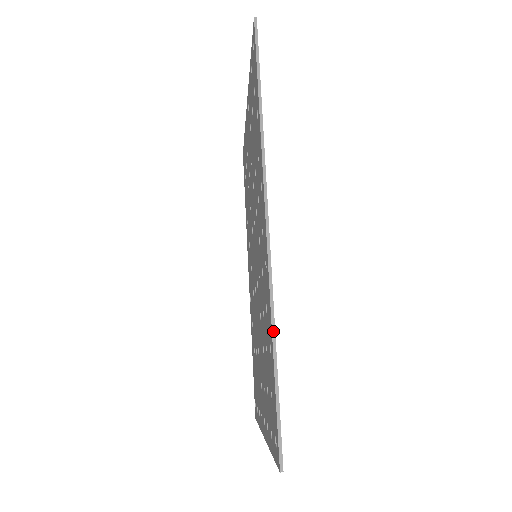
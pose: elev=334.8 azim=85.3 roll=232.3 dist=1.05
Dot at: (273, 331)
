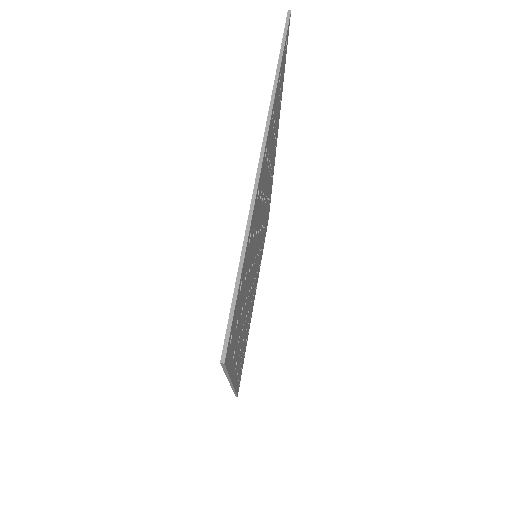
Dot at: occluded
